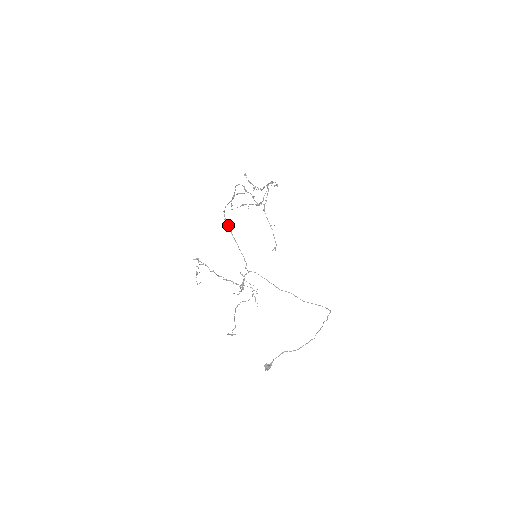
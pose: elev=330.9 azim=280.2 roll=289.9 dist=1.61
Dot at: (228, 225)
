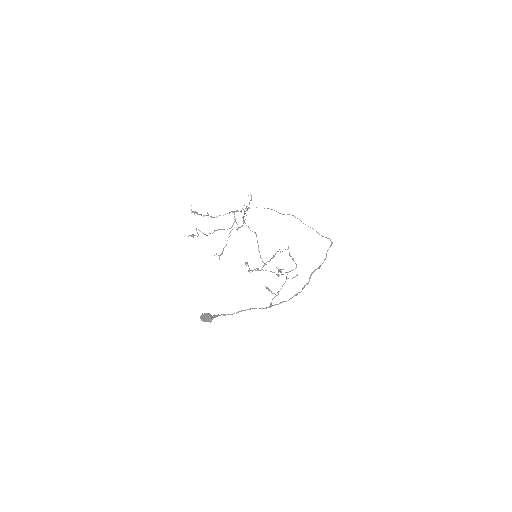
Dot at: occluded
